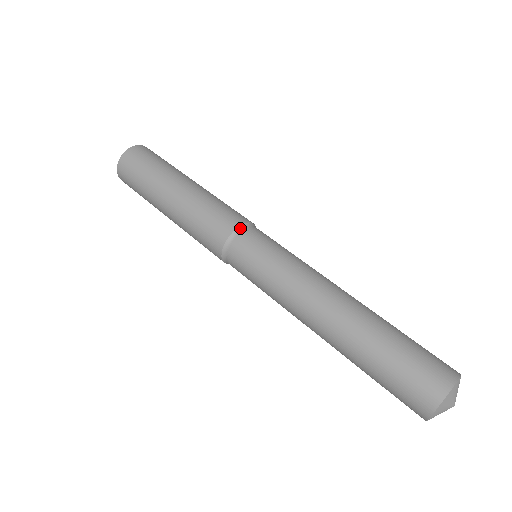
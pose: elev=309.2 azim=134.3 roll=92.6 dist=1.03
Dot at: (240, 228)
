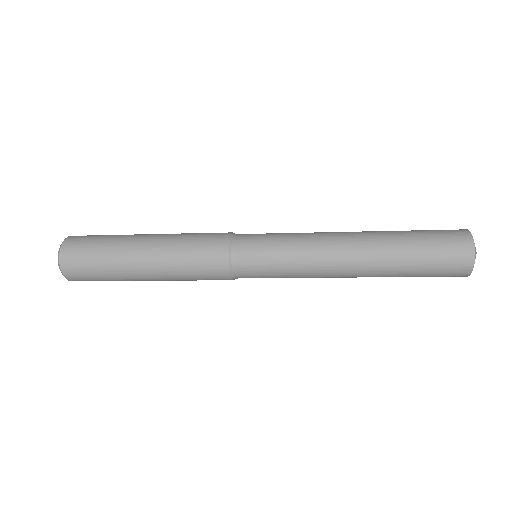
Dot at: (232, 236)
